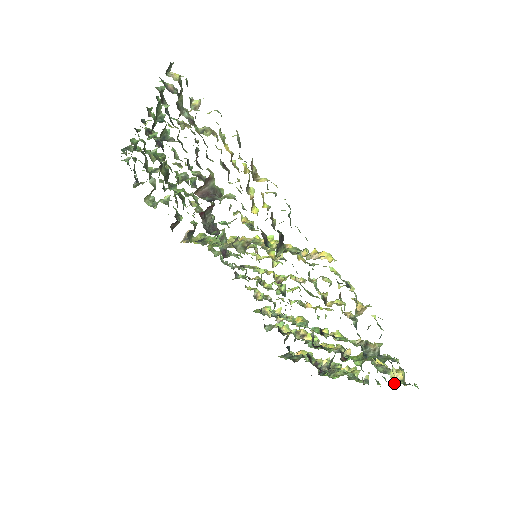
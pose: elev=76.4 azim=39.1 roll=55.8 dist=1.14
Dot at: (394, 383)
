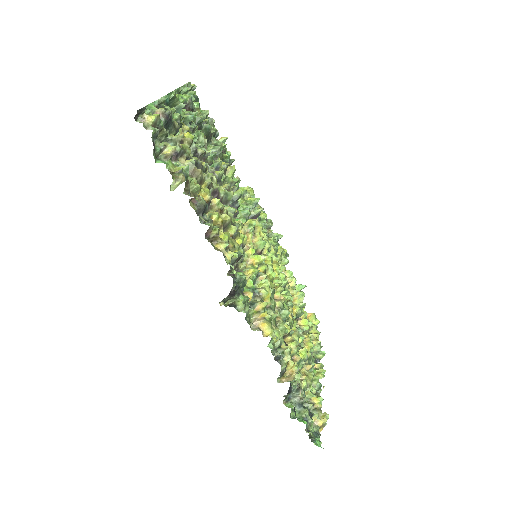
Dot at: occluded
